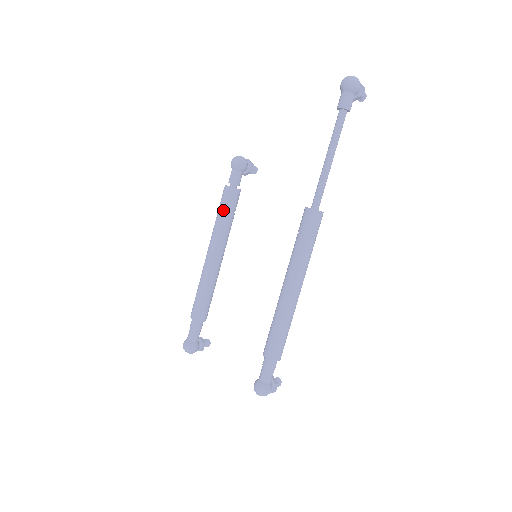
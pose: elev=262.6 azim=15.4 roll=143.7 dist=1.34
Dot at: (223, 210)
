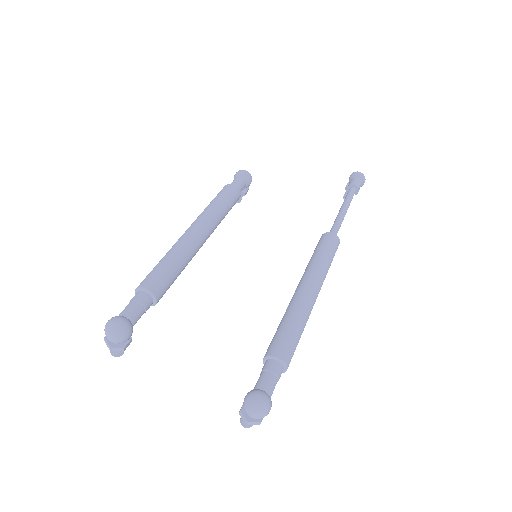
Dot at: (225, 199)
